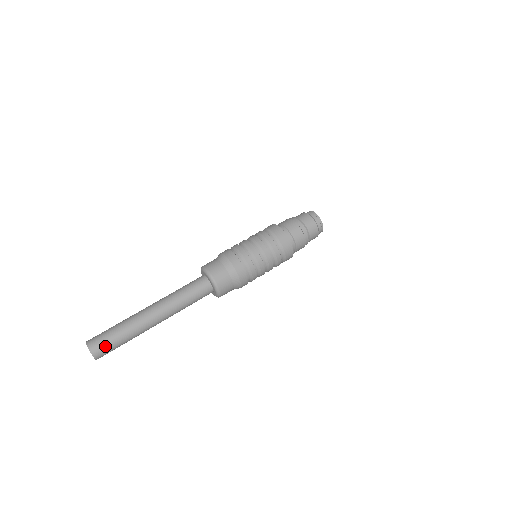
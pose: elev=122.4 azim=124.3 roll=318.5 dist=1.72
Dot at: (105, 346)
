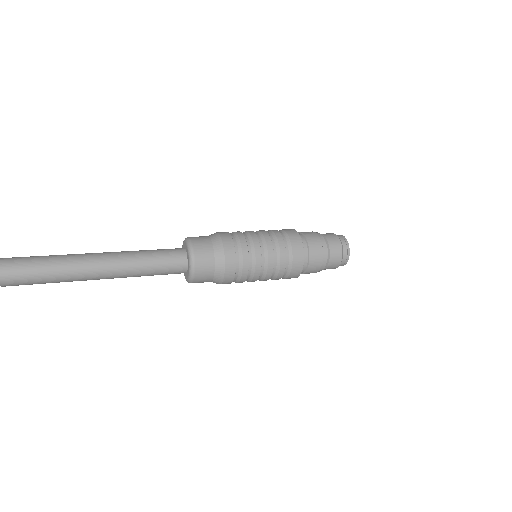
Dot at: (20, 270)
